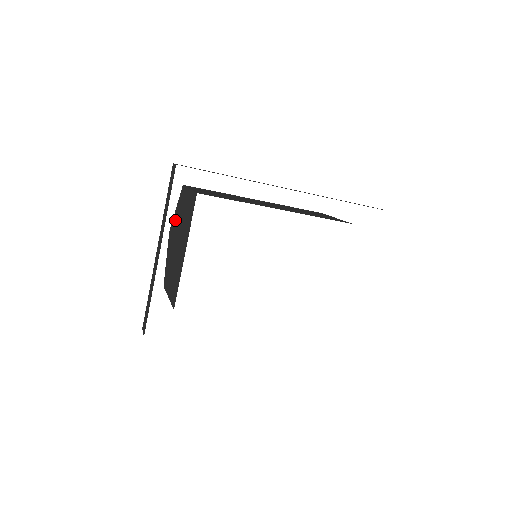
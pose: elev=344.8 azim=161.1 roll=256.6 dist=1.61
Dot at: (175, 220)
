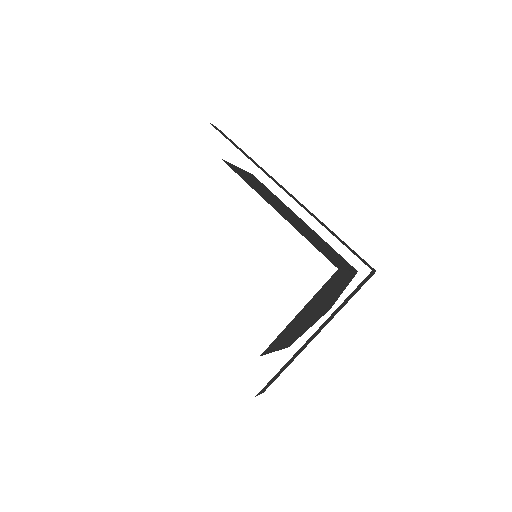
Dot at: occluded
